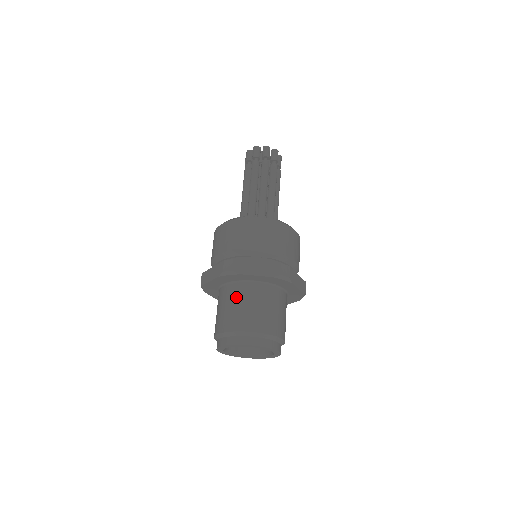
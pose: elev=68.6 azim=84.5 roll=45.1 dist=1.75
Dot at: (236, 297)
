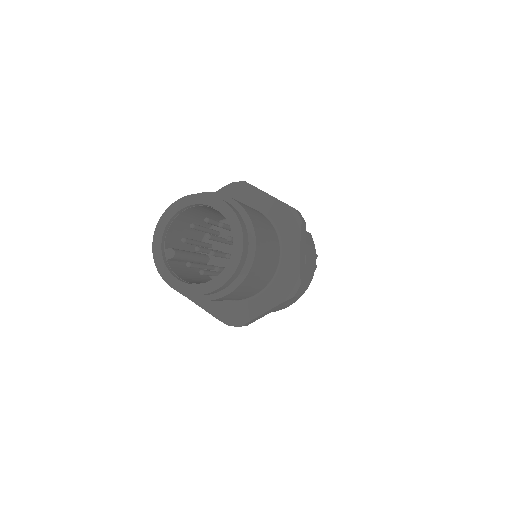
Dot at: occluded
